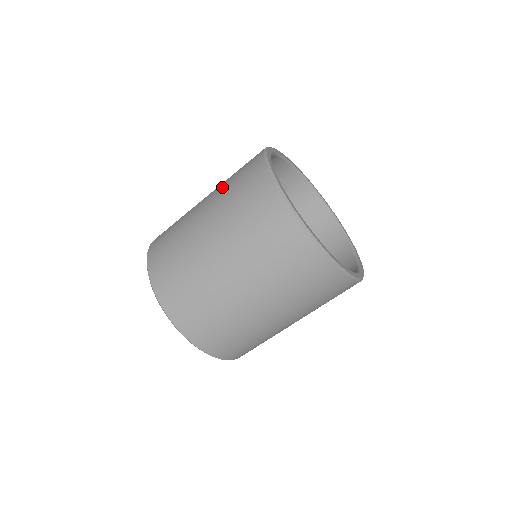
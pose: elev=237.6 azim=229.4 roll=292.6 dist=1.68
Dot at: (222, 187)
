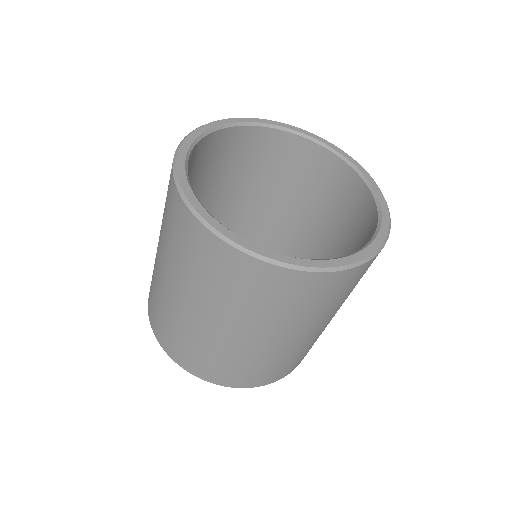
Dot at: (162, 220)
